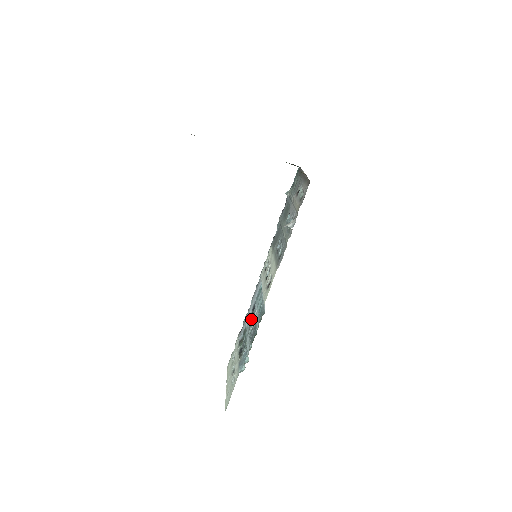
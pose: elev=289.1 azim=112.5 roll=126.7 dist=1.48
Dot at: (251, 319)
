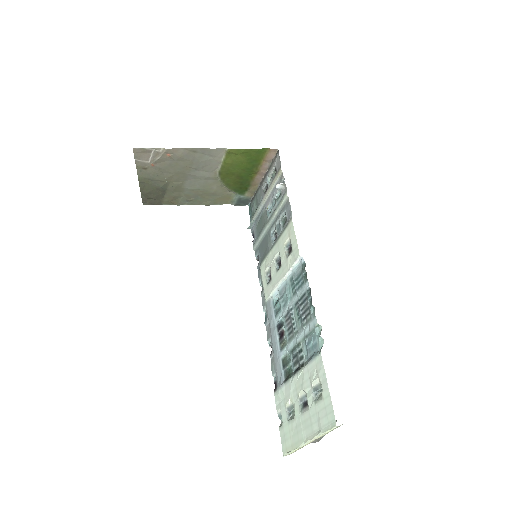
Dot at: (286, 329)
